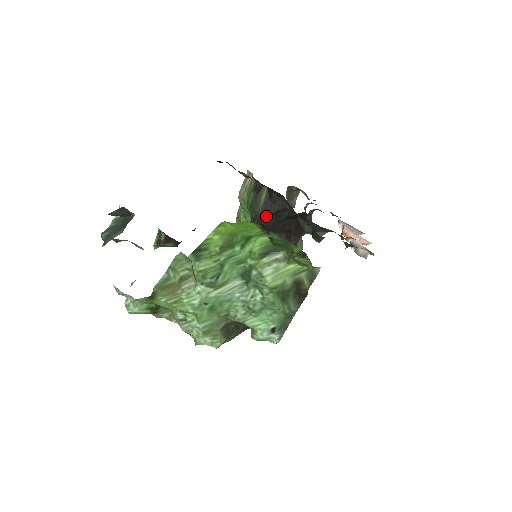
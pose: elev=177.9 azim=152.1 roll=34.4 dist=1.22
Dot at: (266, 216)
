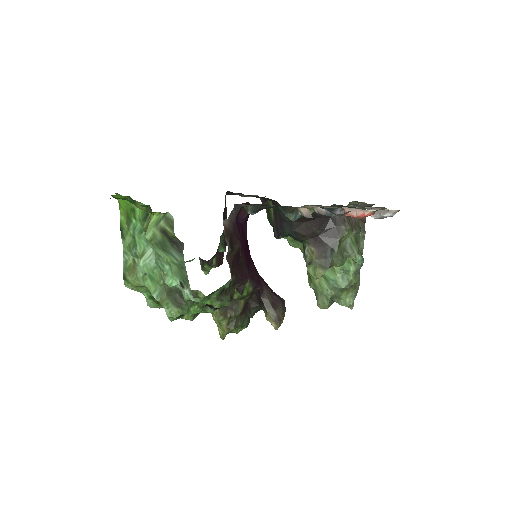
Dot at: (280, 225)
